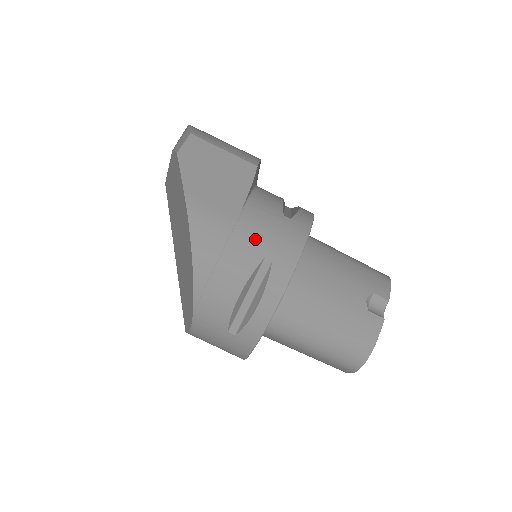
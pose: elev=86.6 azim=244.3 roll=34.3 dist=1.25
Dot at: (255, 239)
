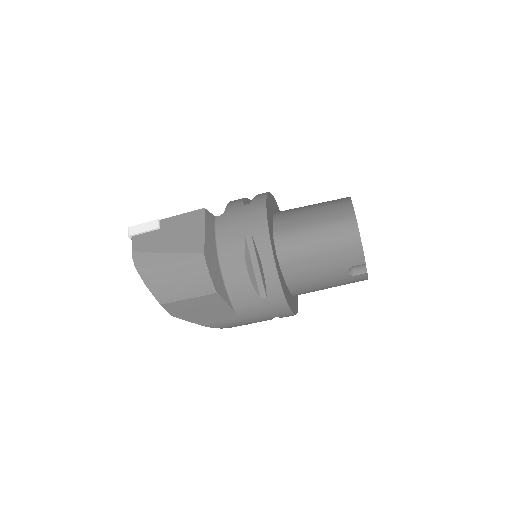
Dot at: (259, 318)
